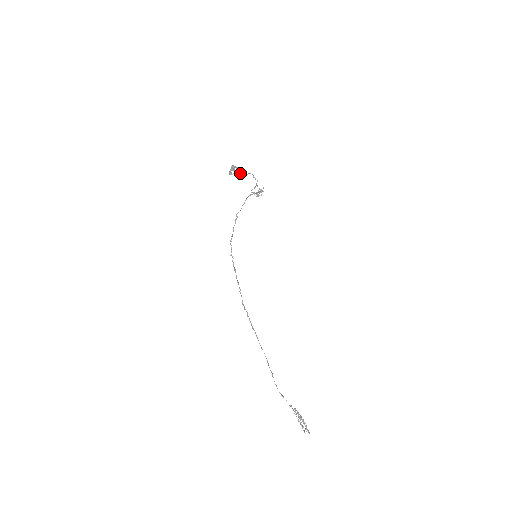
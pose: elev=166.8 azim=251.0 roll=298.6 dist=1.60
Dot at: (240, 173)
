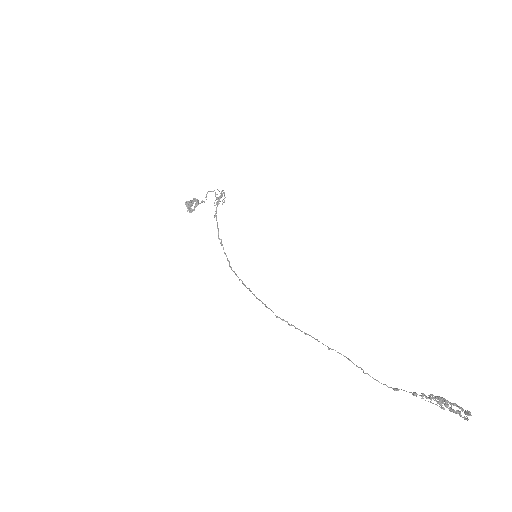
Dot at: (201, 202)
